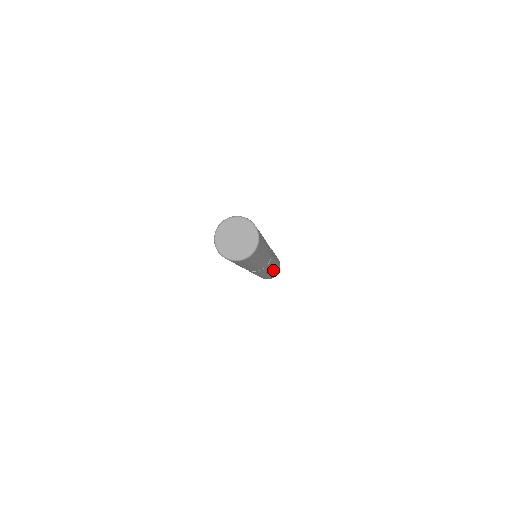
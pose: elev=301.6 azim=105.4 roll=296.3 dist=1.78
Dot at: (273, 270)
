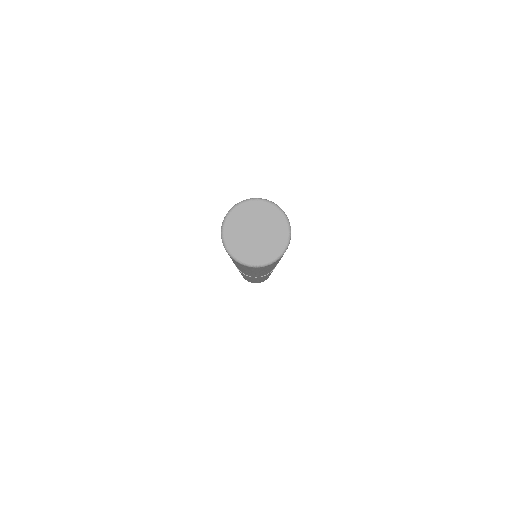
Dot at: occluded
